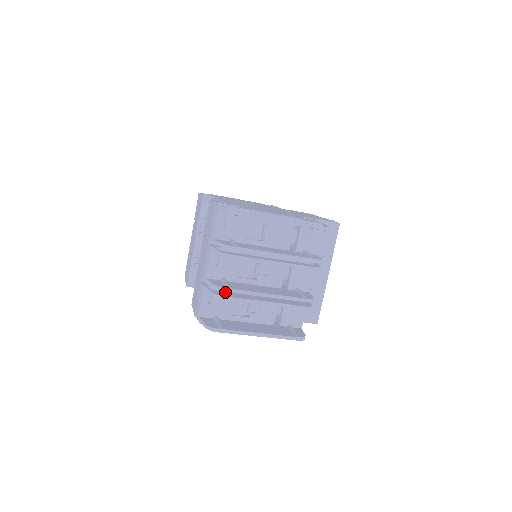
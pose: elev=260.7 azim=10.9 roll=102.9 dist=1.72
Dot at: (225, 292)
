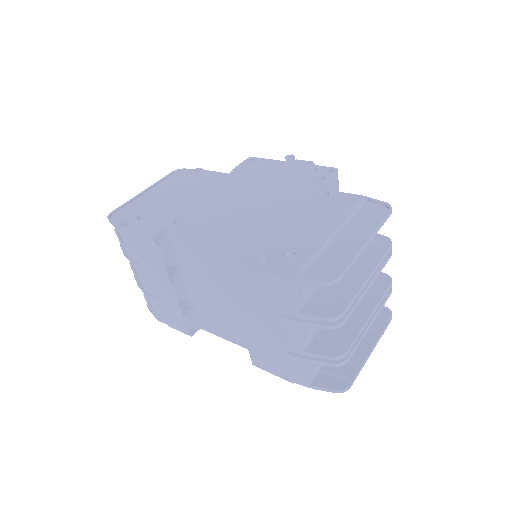
Dot at: occluded
